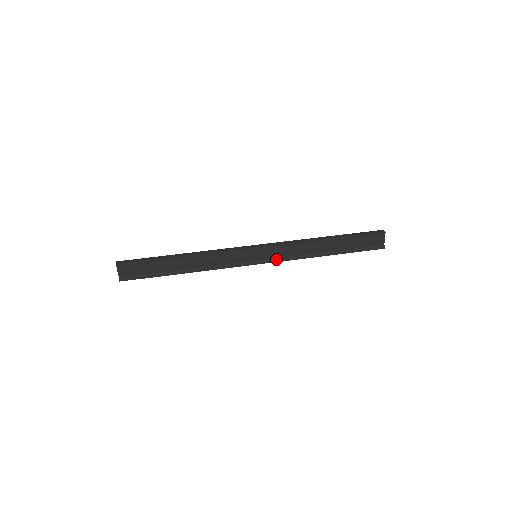
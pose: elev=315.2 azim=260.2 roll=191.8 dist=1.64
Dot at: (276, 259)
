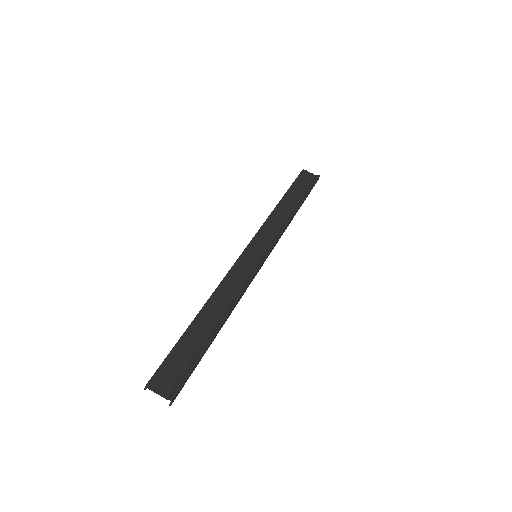
Dot at: (272, 243)
